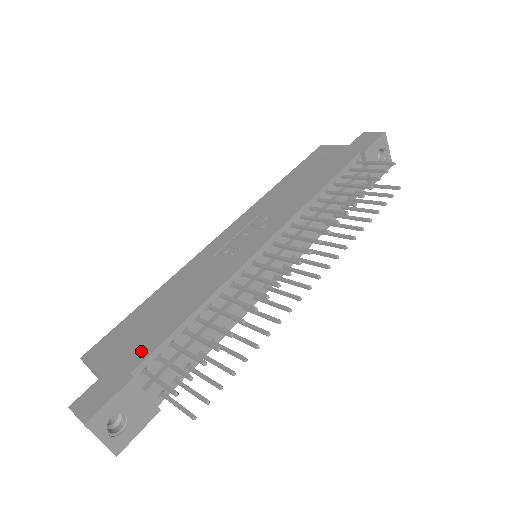
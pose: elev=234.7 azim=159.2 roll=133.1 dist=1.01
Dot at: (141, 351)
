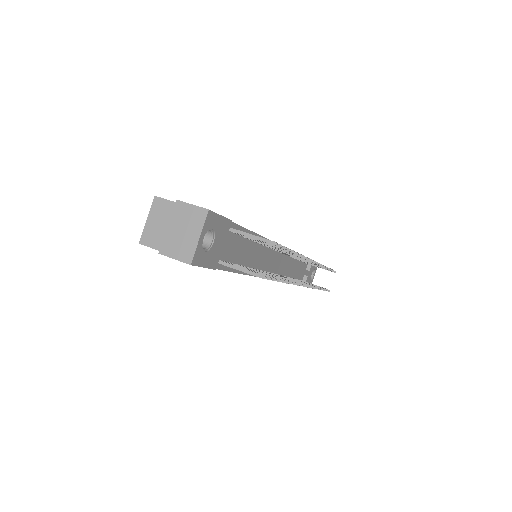
Dot at: occluded
